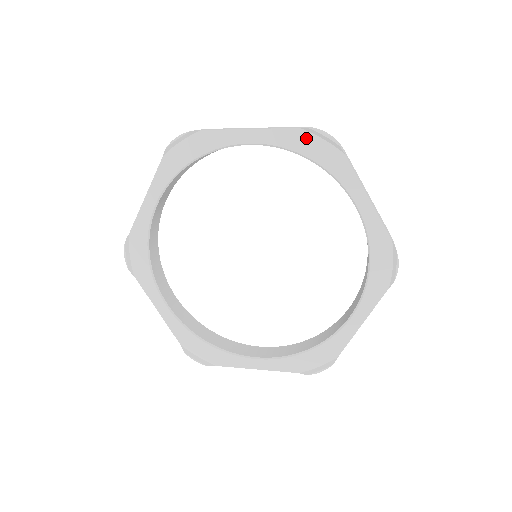
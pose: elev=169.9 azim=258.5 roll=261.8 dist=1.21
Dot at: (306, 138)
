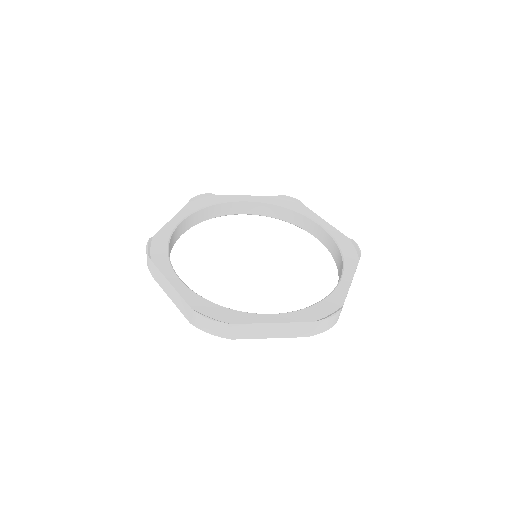
Dot at: (280, 199)
